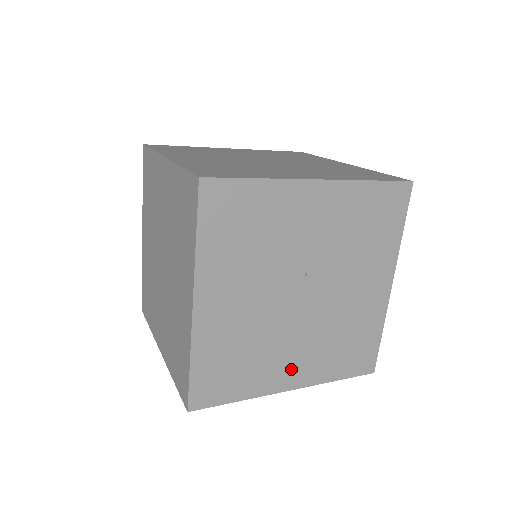
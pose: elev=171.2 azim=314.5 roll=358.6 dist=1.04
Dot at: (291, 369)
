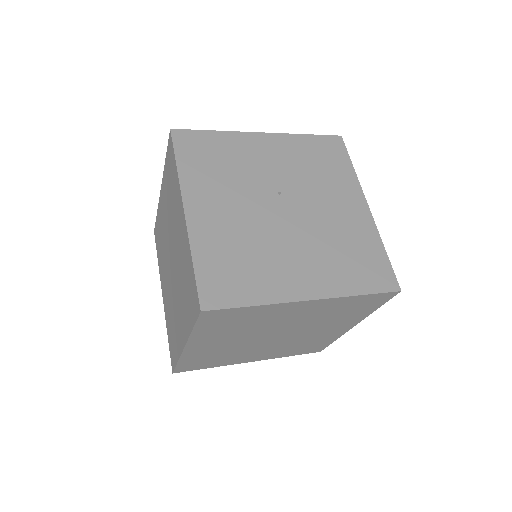
Dot at: (301, 277)
